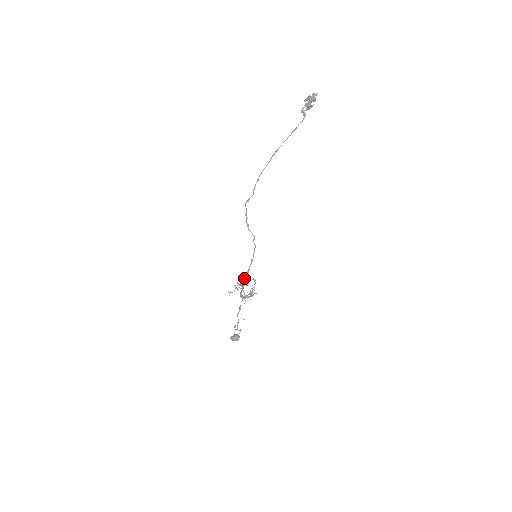
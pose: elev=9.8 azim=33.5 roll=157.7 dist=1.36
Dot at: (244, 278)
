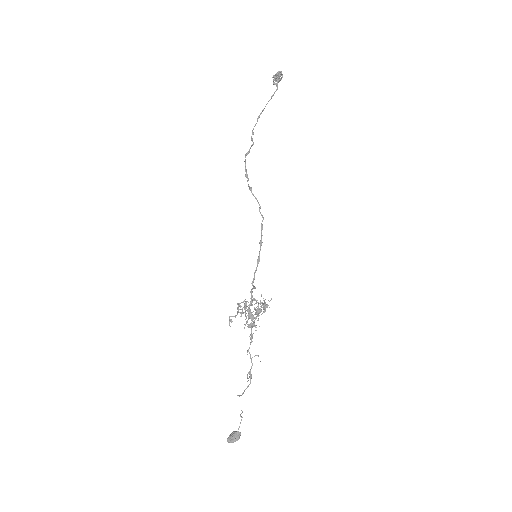
Dot at: (255, 271)
